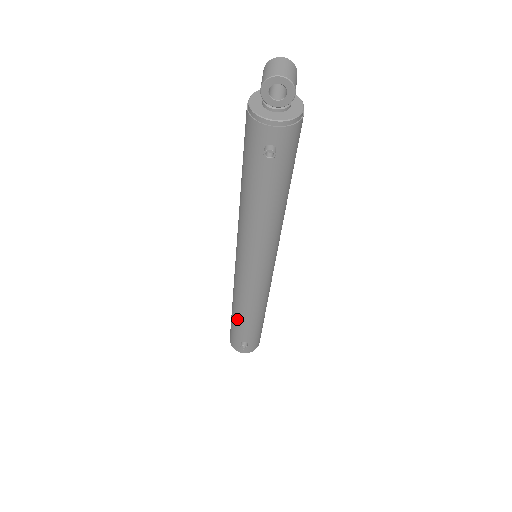
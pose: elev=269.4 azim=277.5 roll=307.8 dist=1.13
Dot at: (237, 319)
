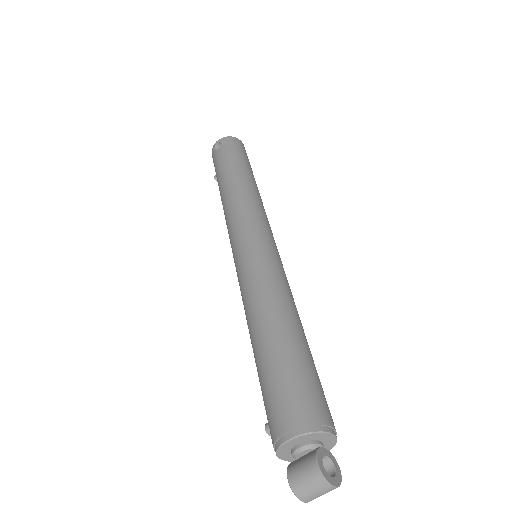
Dot at: (220, 194)
